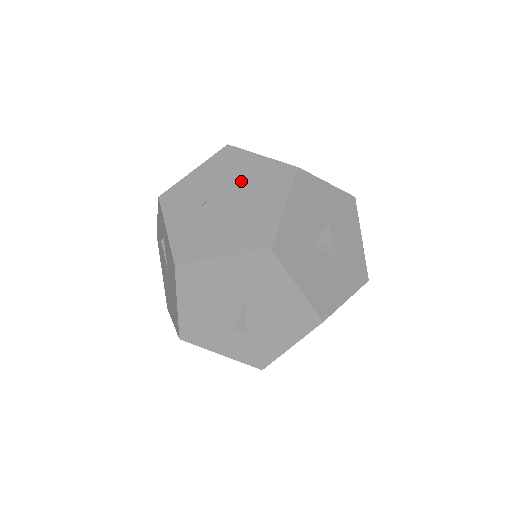
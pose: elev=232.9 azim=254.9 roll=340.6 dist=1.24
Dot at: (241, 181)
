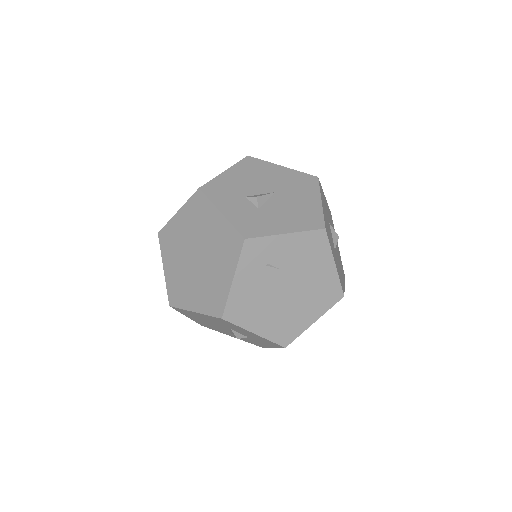
Dot at: occluded
